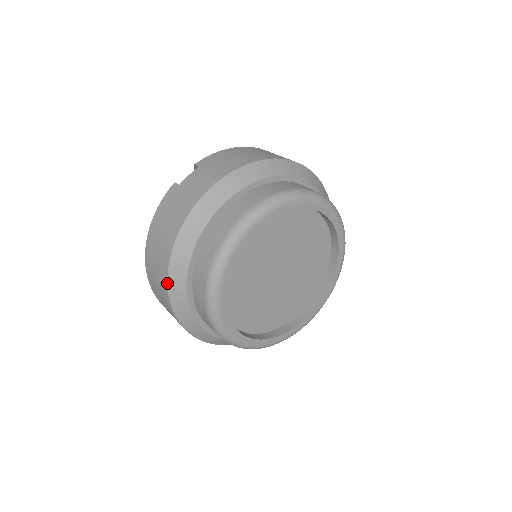
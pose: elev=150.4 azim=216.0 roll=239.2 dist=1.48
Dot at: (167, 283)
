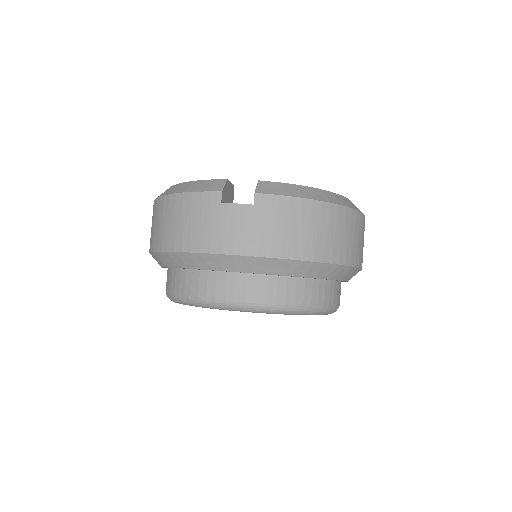
Dot at: (152, 252)
